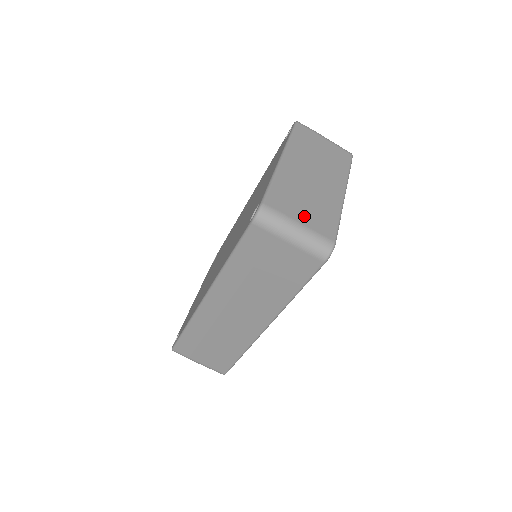
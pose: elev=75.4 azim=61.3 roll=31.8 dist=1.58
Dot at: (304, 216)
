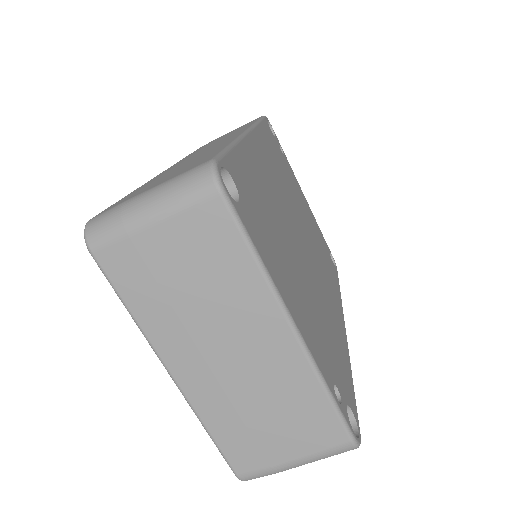
Dot at: (287, 445)
